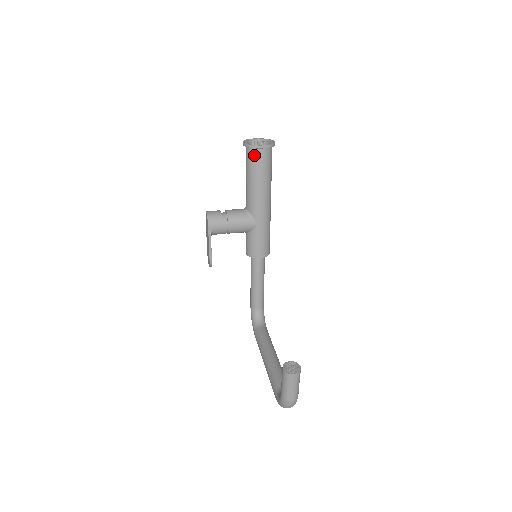
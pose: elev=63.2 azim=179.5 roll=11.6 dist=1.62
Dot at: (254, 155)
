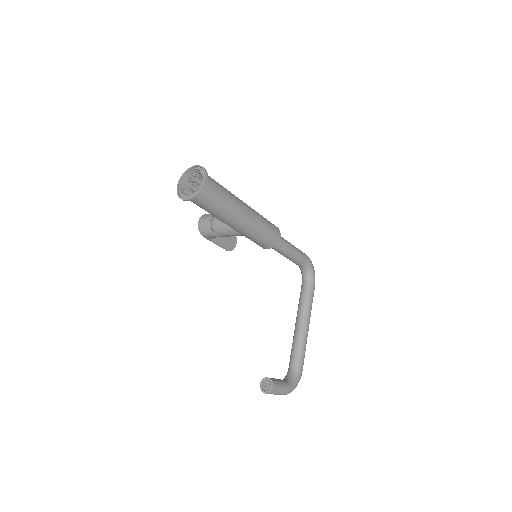
Dot at: occluded
